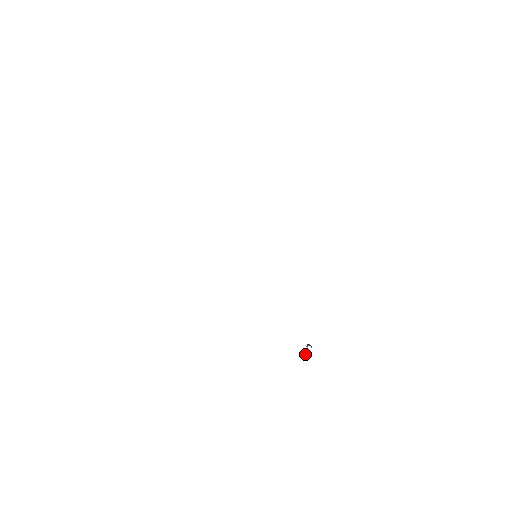
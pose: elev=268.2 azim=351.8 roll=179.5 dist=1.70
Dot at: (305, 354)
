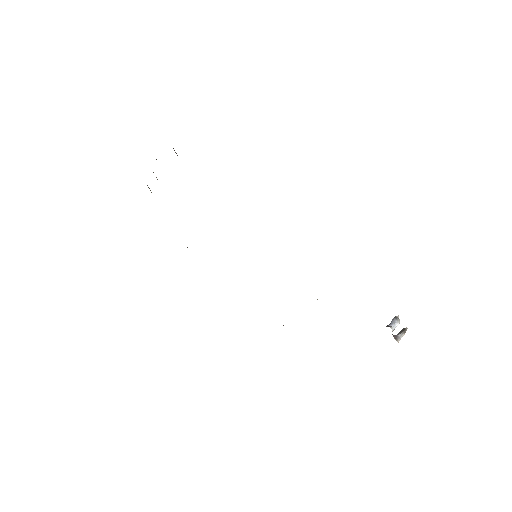
Dot at: occluded
